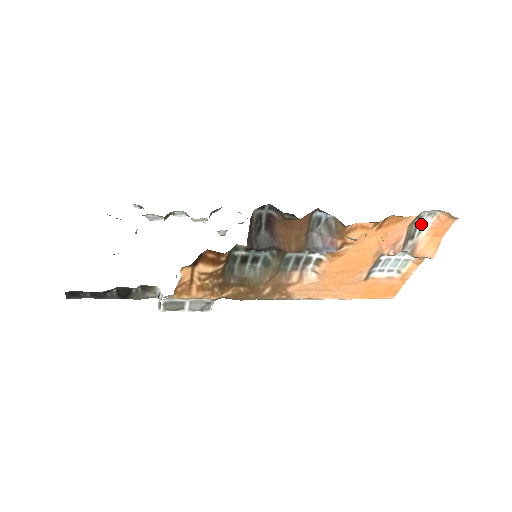
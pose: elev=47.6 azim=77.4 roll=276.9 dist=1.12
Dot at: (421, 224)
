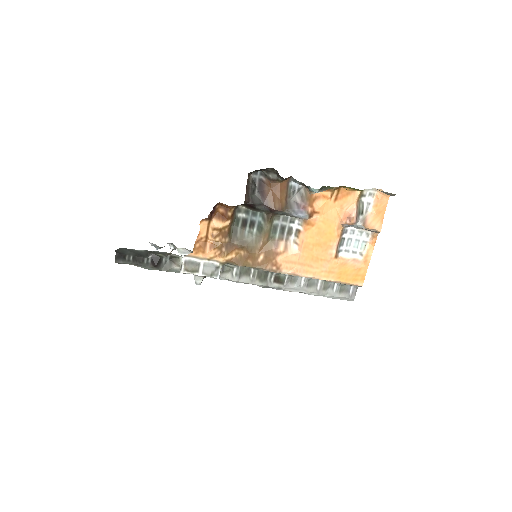
Dot at: (366, 203)
